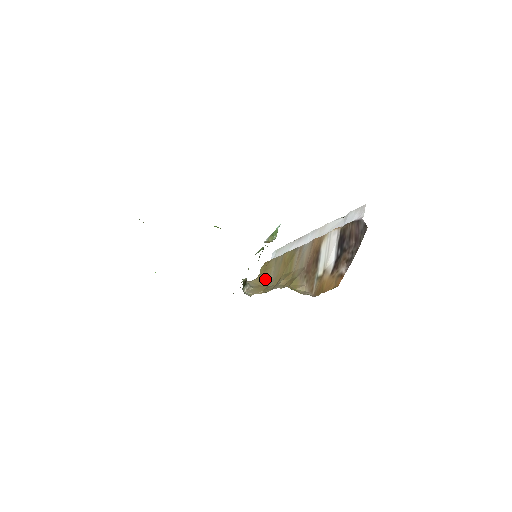
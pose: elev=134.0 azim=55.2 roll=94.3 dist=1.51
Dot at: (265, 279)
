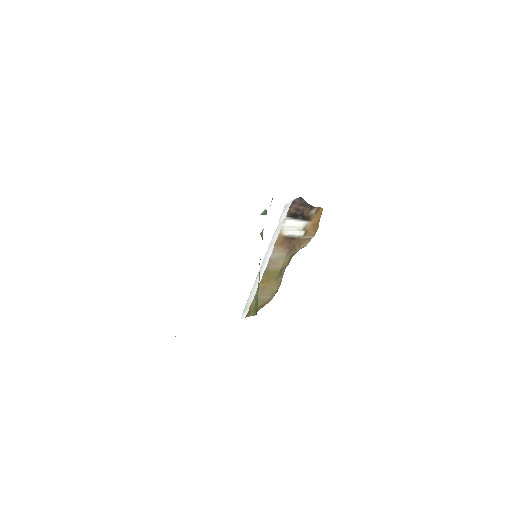
Dot at: (263, 304)
